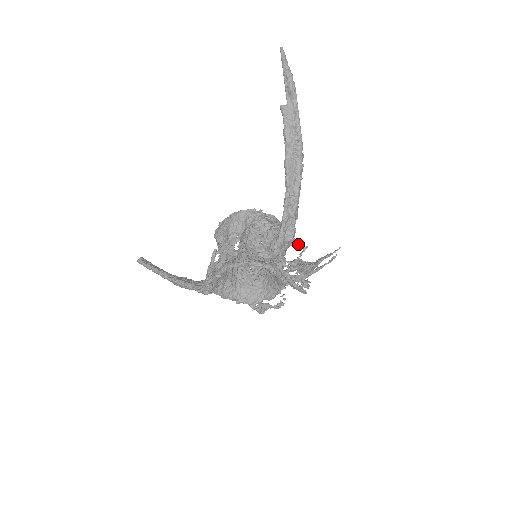
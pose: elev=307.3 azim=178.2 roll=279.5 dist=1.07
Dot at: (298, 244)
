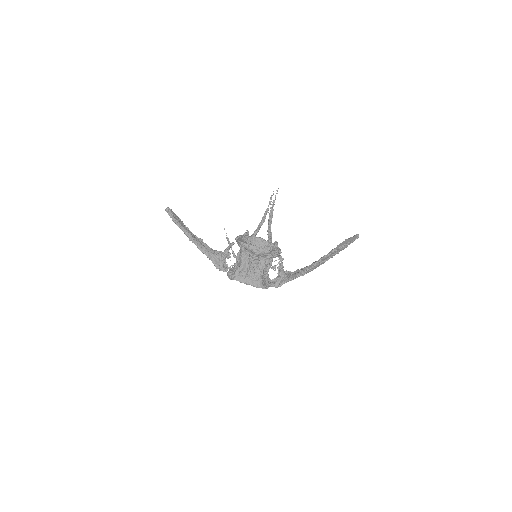
Dot at: occluded
